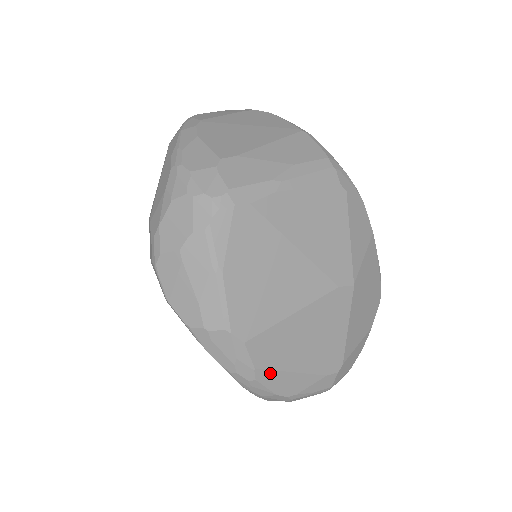
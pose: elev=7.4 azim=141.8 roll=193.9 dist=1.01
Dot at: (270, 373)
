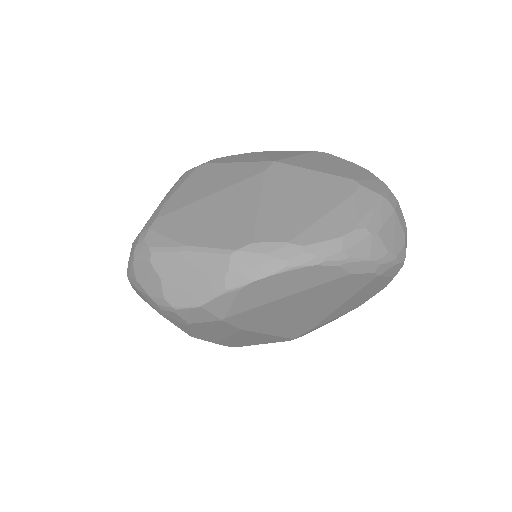
Dot at: (306, 233)
